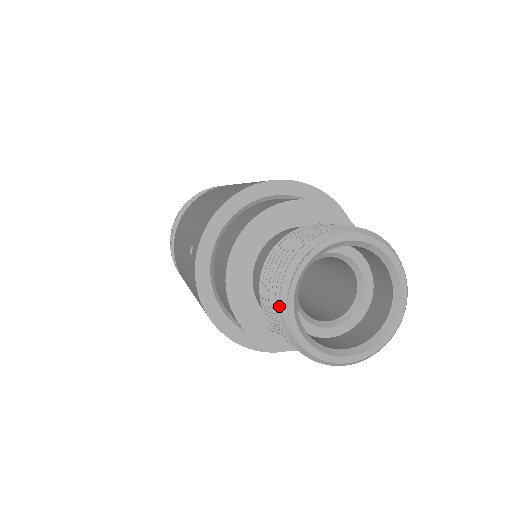
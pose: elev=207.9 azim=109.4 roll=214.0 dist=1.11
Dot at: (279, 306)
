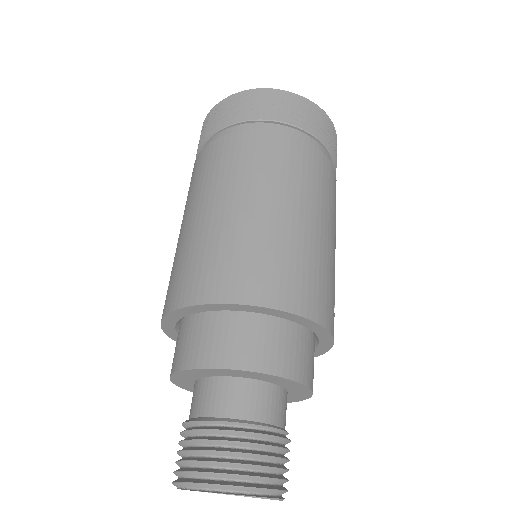
Dot at: occluded
